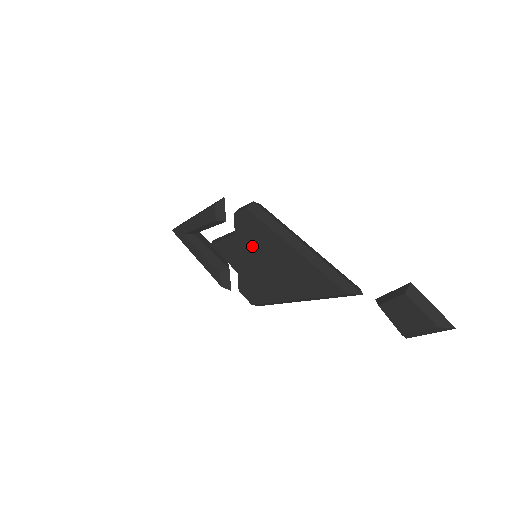
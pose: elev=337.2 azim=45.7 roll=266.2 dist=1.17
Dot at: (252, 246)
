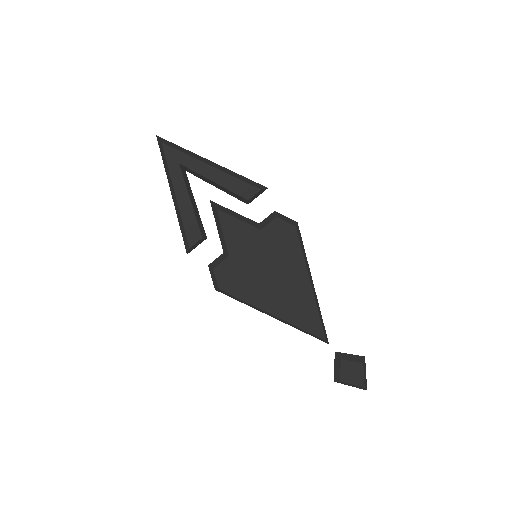
Dot at: (272, 253)
